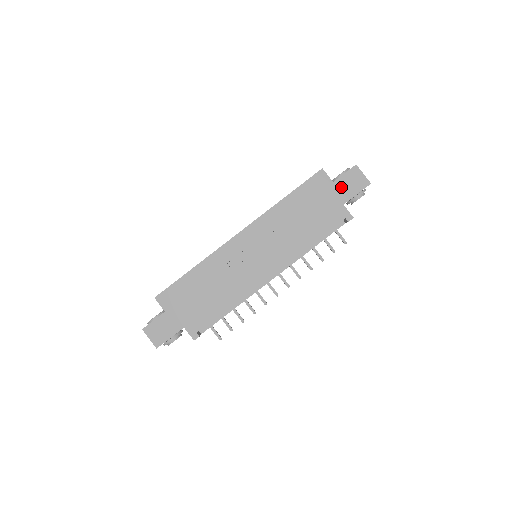
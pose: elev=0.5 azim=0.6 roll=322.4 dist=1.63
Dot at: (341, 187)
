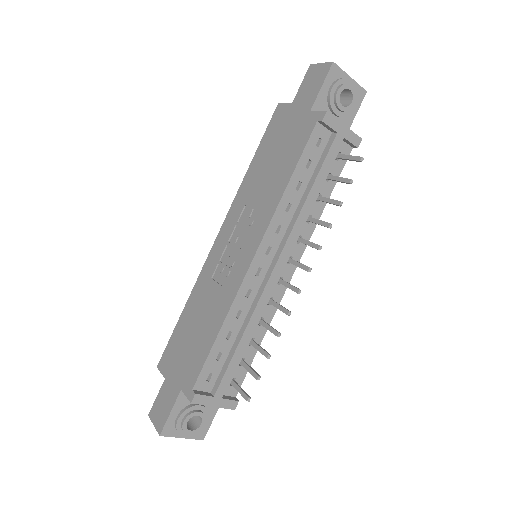
Dot at: (302, 99)
